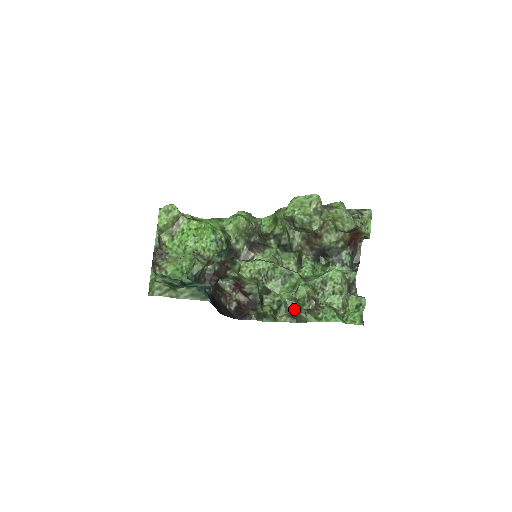
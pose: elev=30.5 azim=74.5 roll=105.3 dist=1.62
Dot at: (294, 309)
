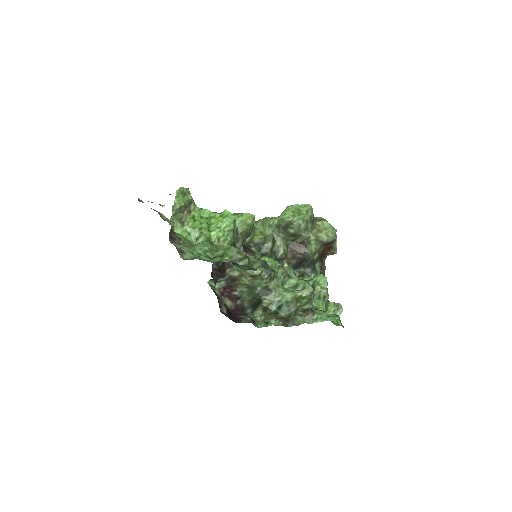
Dot at: (295, 309)
